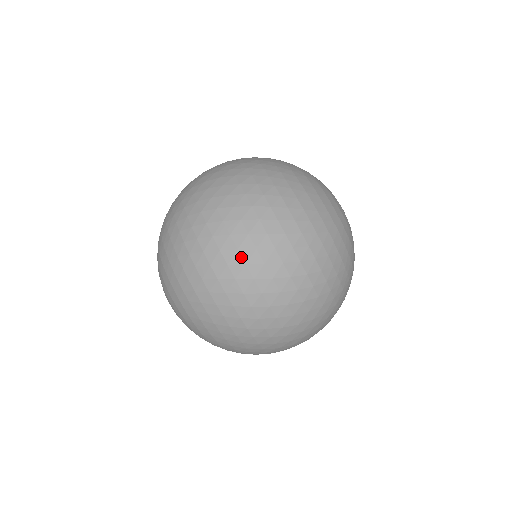
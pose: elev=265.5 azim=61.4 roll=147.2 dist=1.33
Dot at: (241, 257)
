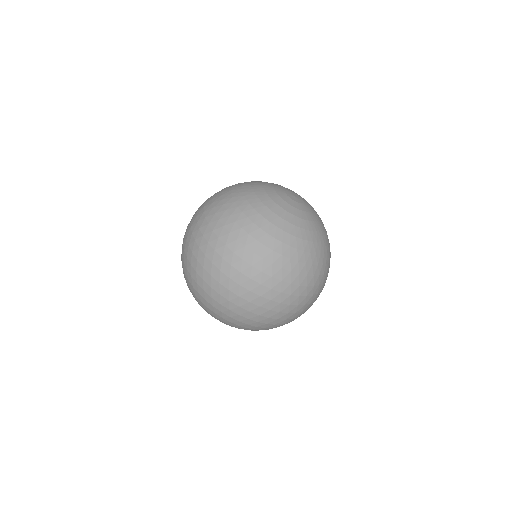
Dot at: (274, 311)
